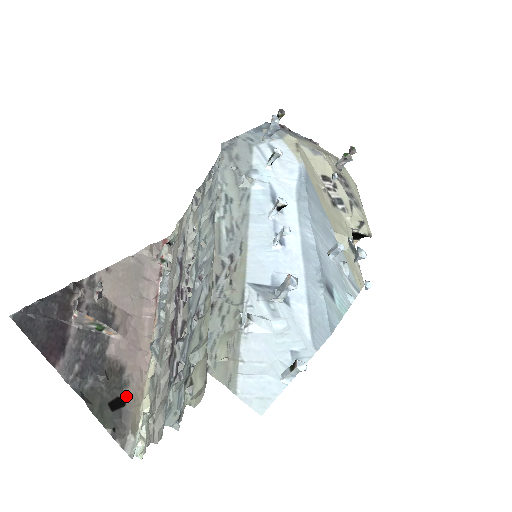
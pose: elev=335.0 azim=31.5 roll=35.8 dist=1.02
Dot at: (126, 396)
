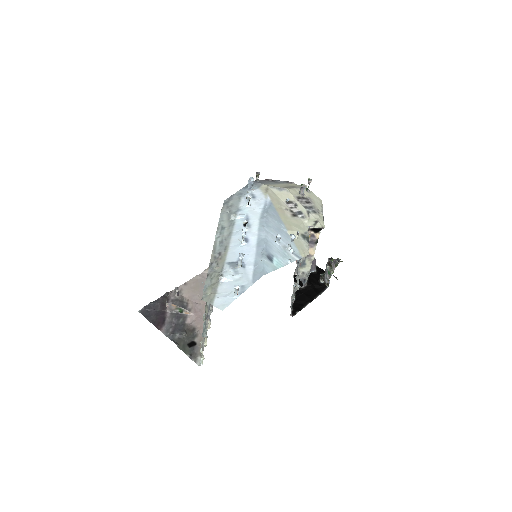
Dot at: (197, 341)
